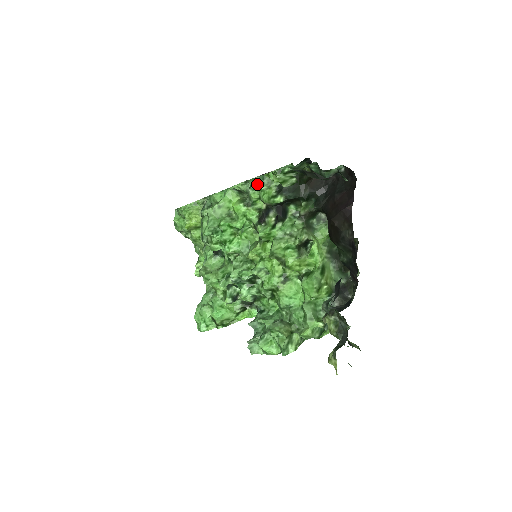
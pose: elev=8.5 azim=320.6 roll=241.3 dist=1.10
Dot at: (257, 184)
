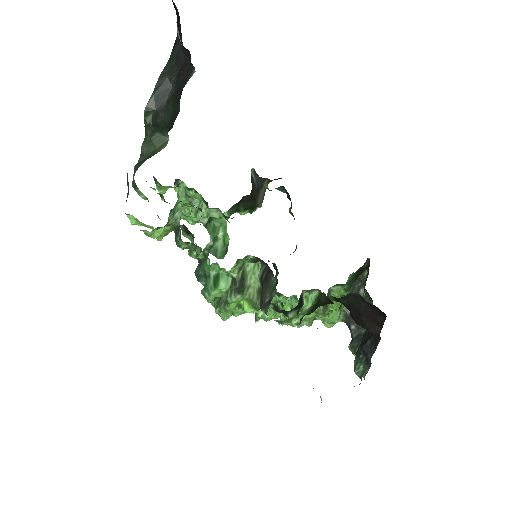
Dot at: occluded
